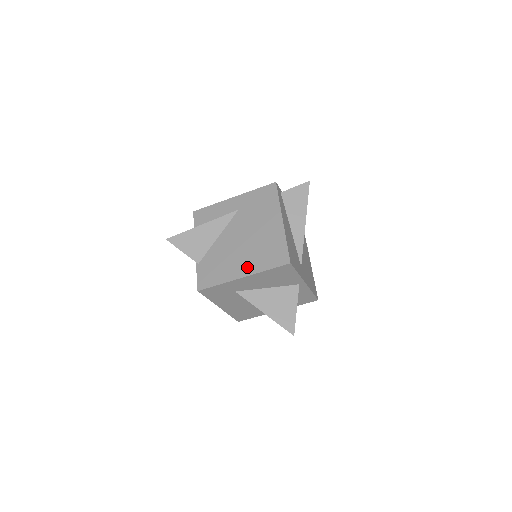
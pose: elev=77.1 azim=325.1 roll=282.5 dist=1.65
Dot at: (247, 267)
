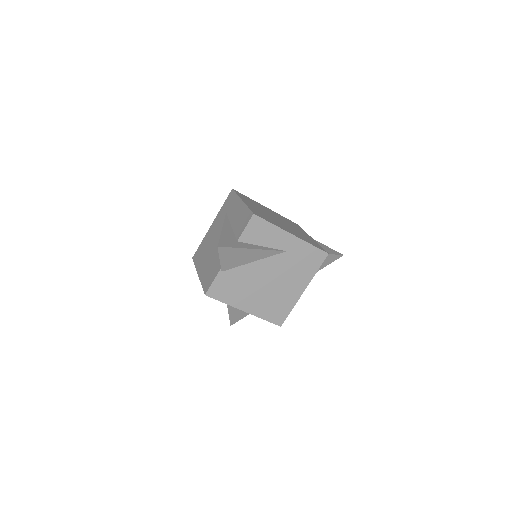
Dot at: (254, 307)
